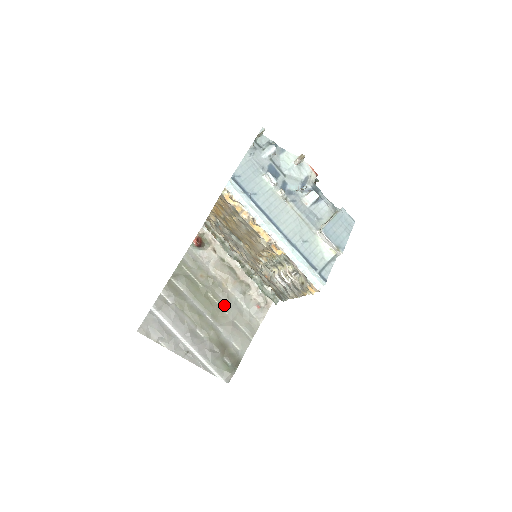
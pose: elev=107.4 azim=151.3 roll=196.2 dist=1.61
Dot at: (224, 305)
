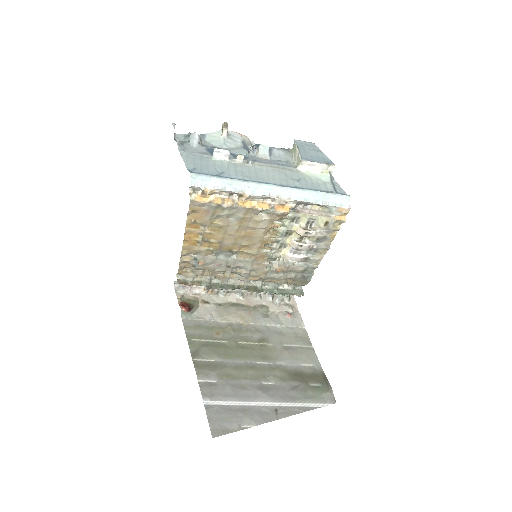
Dot at: (261, 340)
